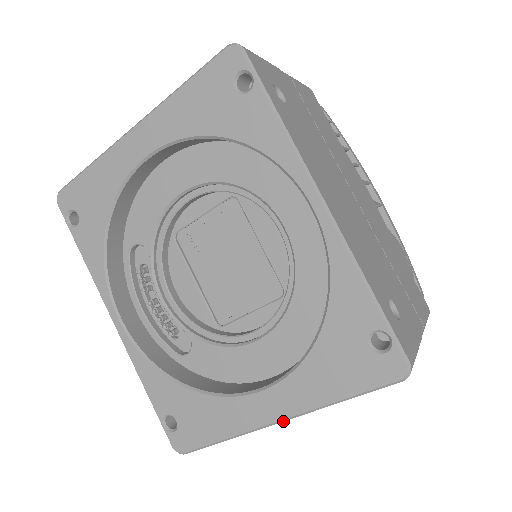
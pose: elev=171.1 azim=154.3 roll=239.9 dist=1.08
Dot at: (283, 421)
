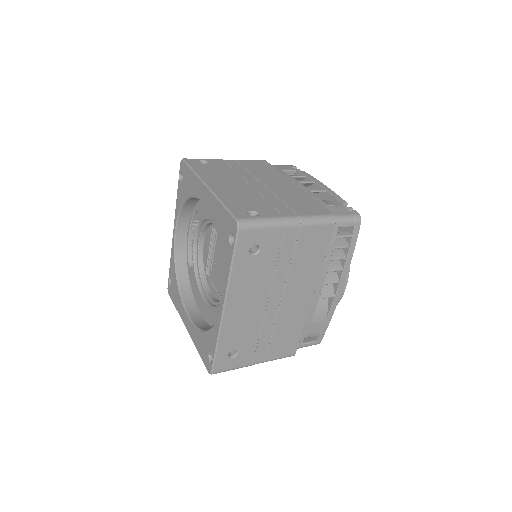
Dot at: (188, 331)
